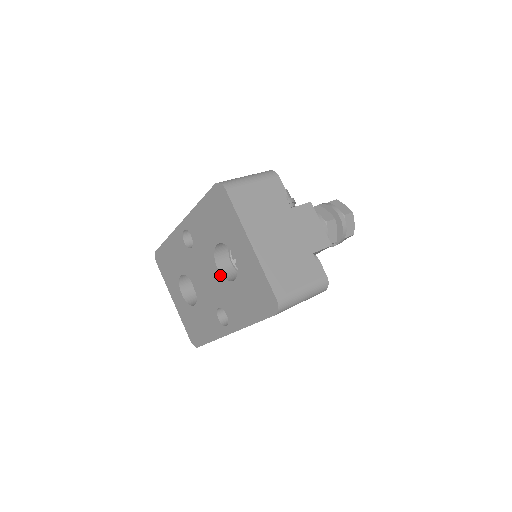
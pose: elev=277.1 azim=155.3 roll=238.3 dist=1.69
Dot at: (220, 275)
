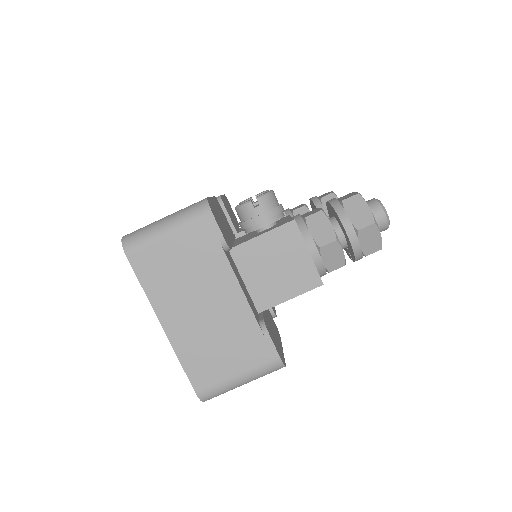
Dot at: occluded
